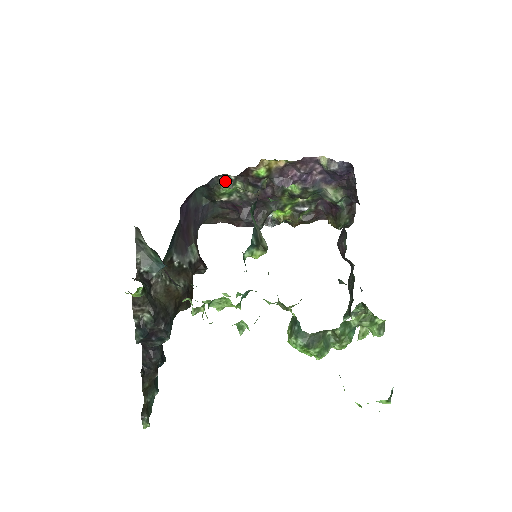
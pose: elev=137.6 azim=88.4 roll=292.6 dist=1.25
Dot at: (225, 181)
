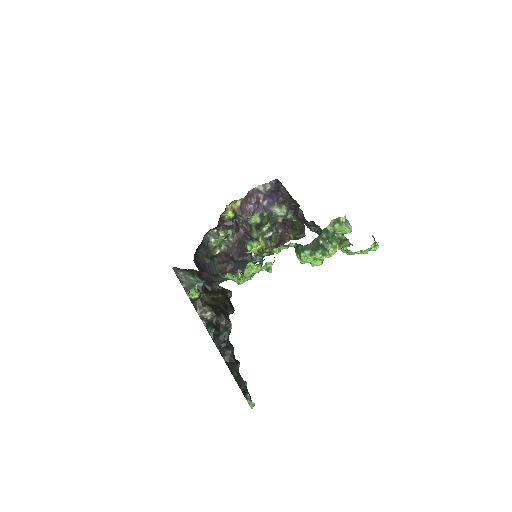
Dot at: (212, 236)
